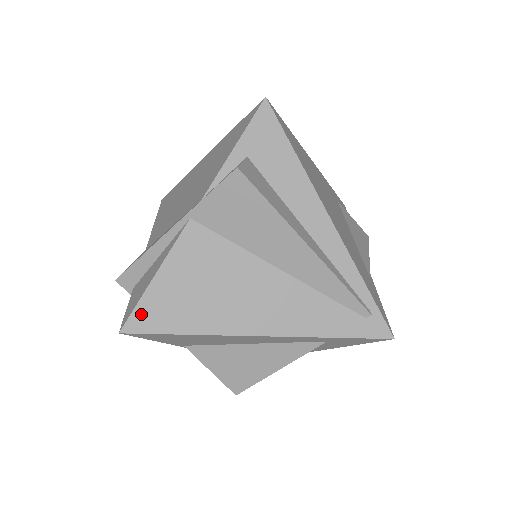
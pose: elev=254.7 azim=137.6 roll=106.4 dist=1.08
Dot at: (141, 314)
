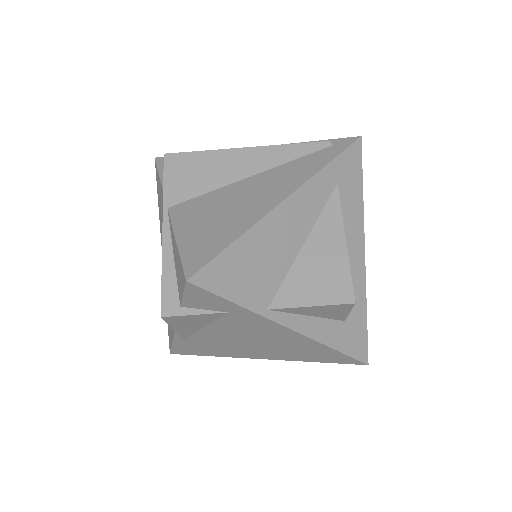
Dot at: (190, 260)
